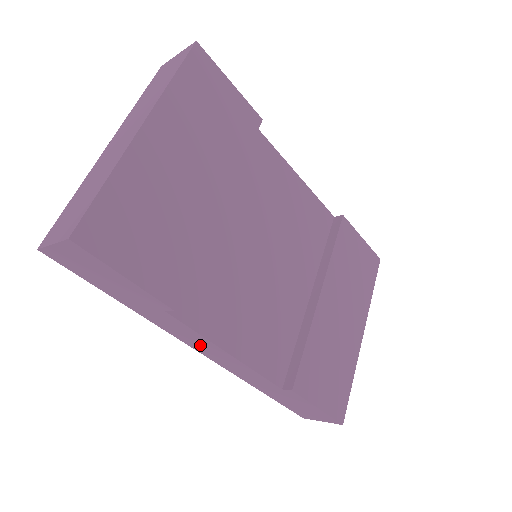
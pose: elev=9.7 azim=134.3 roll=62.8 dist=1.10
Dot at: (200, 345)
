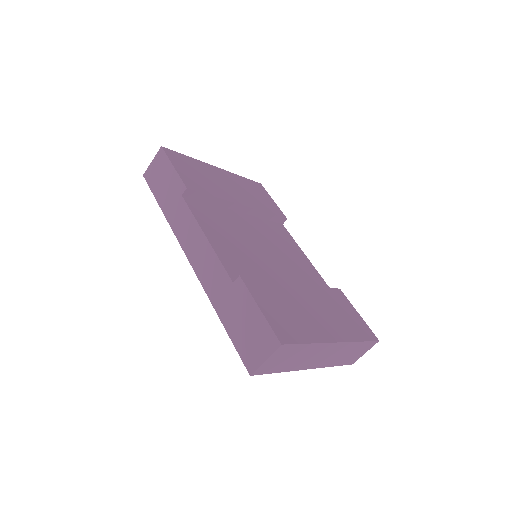
Dot at: (190, 239)
